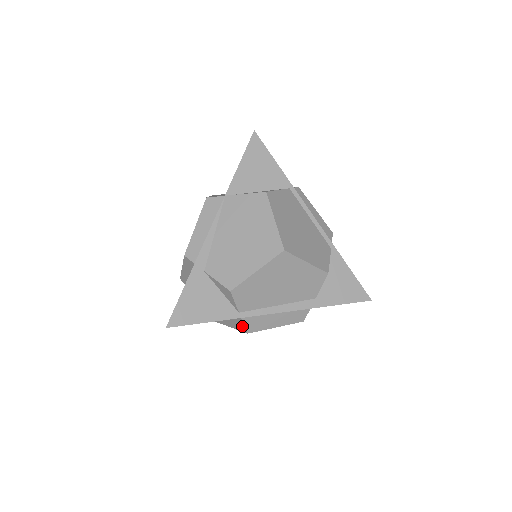
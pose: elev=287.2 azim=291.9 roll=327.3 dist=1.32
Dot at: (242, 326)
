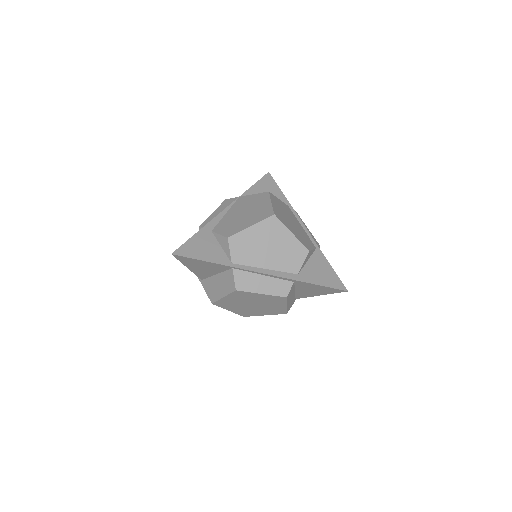
Dot at: (232, 283)
